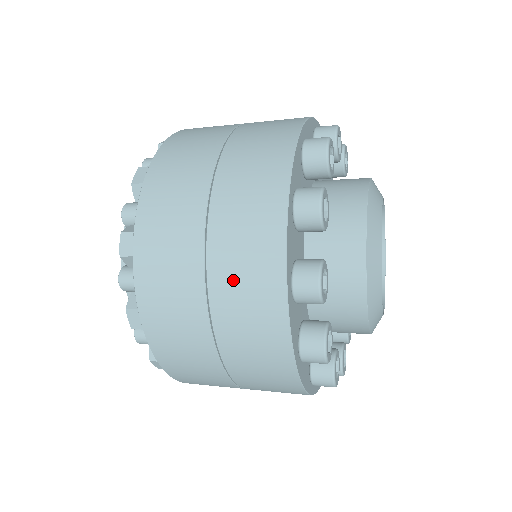
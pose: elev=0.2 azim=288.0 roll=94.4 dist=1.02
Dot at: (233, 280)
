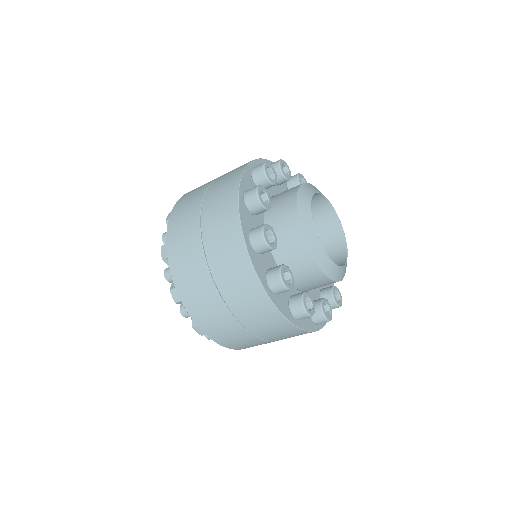
Dot at: (217, 247)
